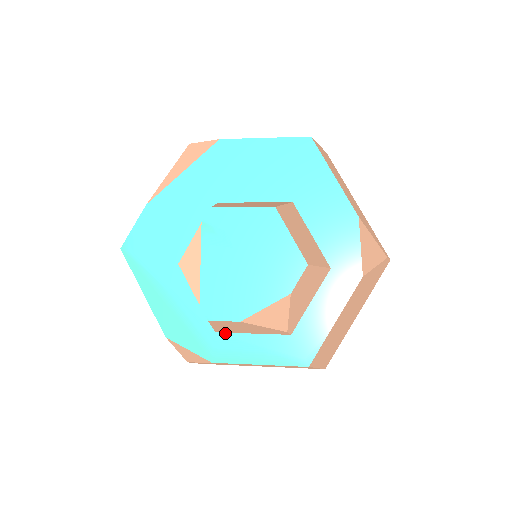
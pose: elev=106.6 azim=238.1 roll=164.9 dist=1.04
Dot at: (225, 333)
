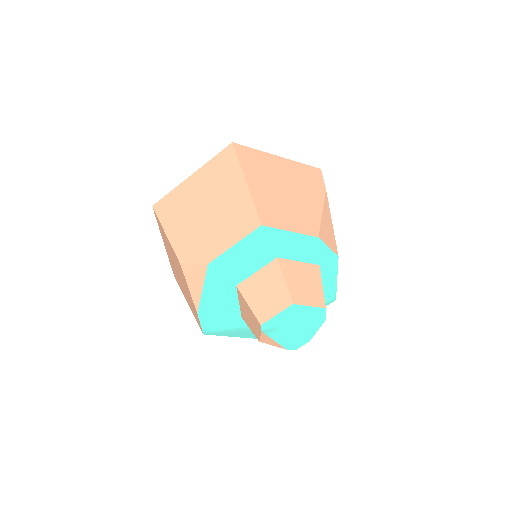
Dot at: occluded
